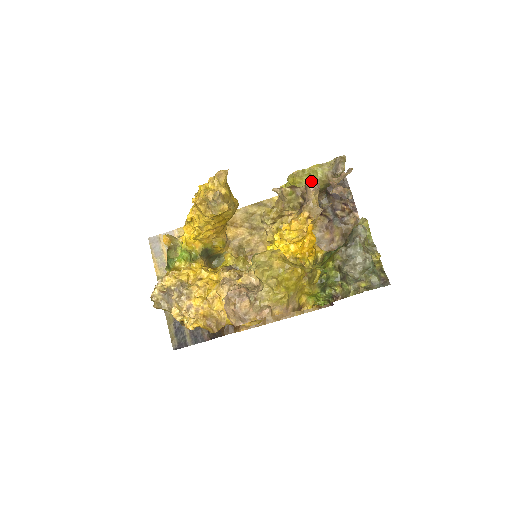
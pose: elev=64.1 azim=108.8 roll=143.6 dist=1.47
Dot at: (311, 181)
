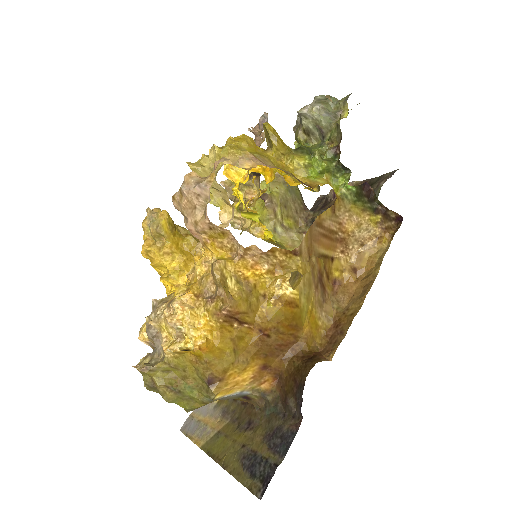
Dot at: occluded
